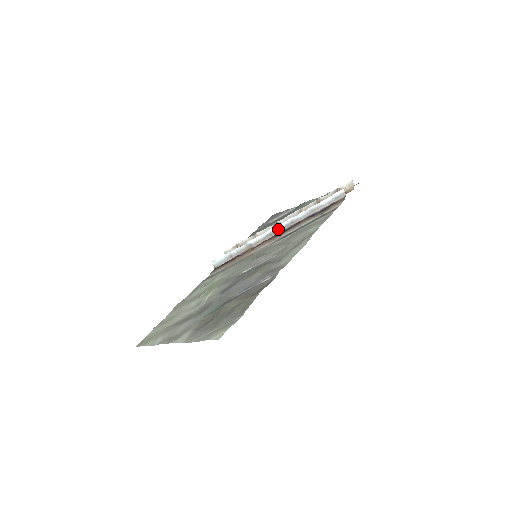
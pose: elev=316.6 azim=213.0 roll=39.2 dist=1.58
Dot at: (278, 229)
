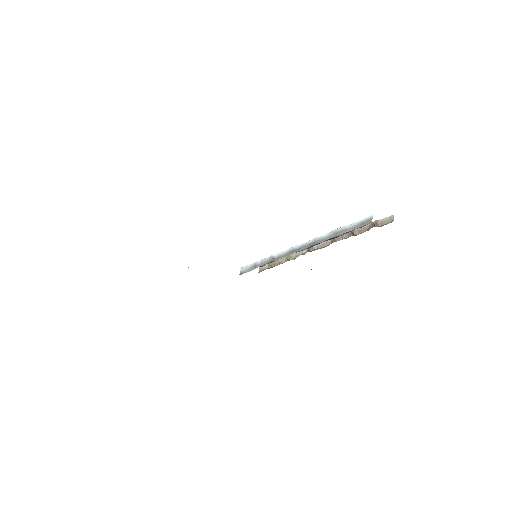
Dot at: (300, 247)
